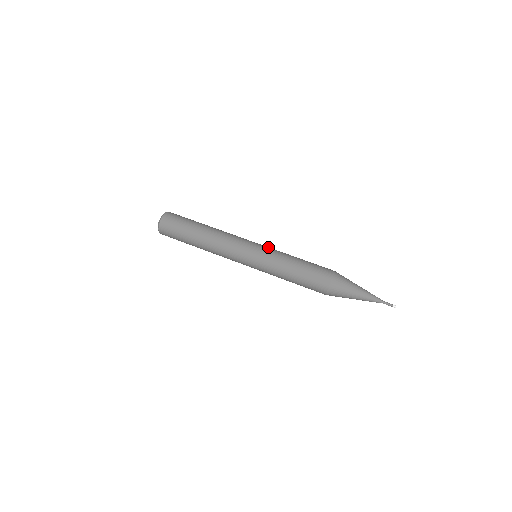
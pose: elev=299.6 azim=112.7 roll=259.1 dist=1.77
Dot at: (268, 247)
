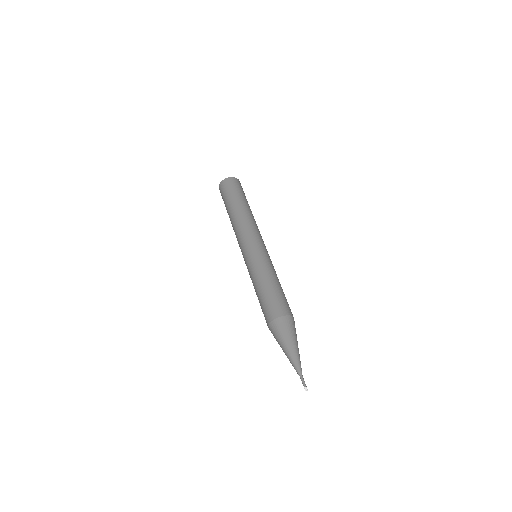
Dot at: occluded
